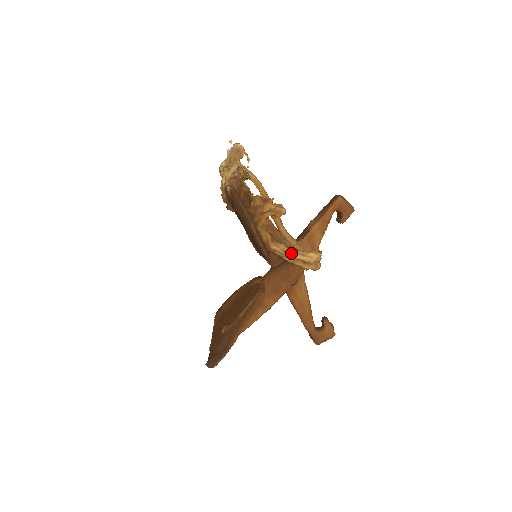
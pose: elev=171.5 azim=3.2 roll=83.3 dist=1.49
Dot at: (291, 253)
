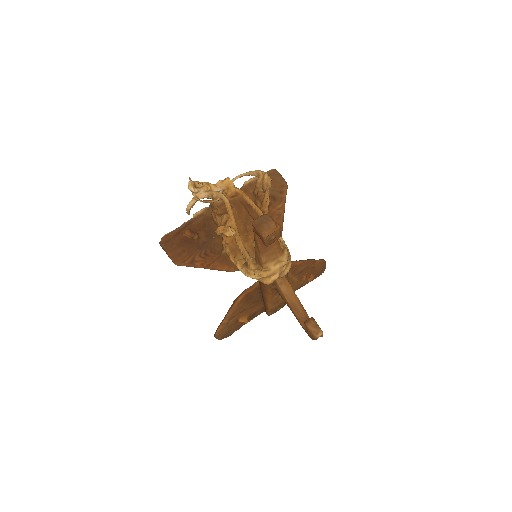
Dot at: (240, 270)
